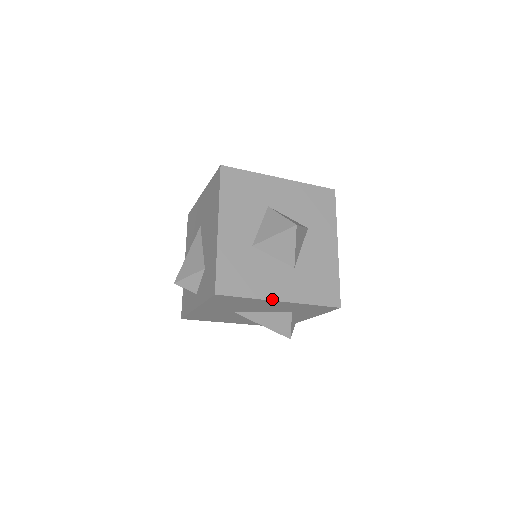
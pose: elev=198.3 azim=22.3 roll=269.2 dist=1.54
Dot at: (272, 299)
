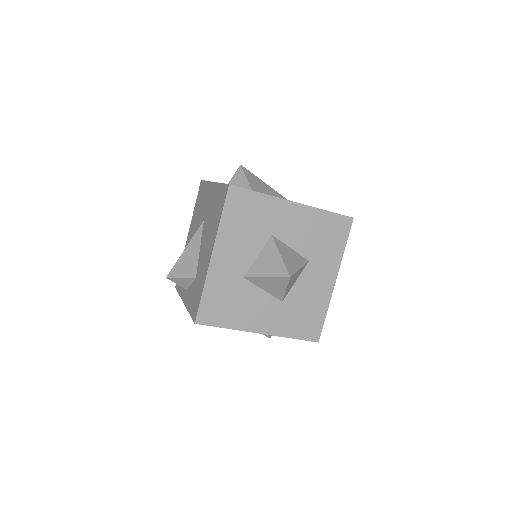
Dot at: (251, 331)
